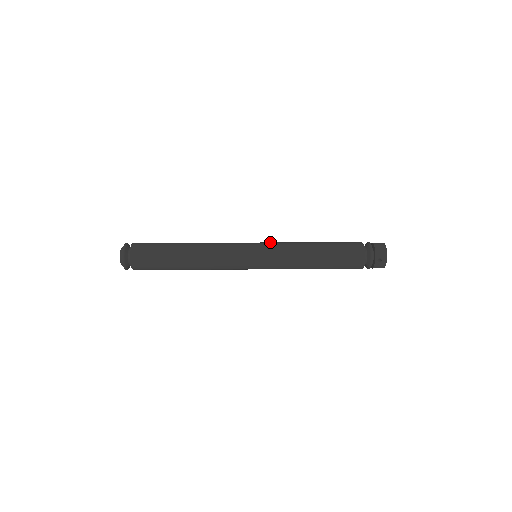
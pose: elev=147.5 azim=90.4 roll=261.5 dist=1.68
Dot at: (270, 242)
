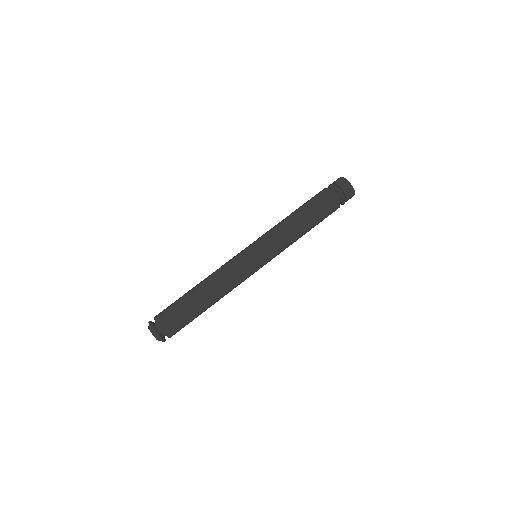
Dot at: (258, 238)
